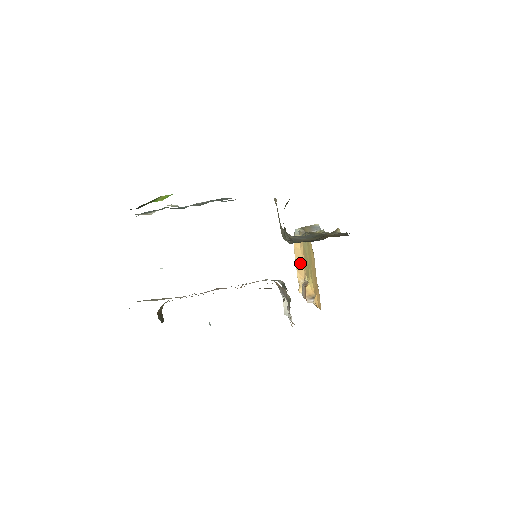
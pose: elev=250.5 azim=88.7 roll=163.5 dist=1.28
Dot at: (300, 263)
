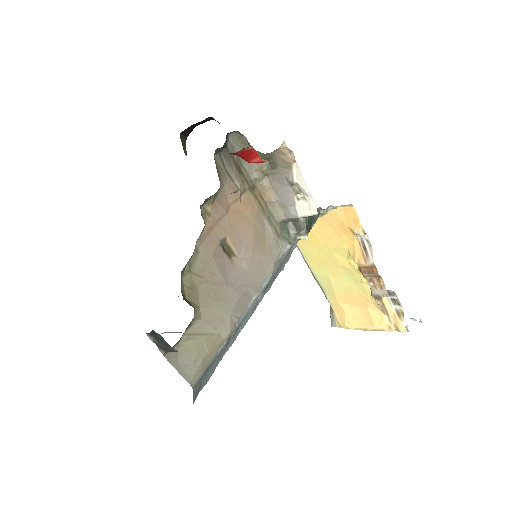
Dot at: (362, 317)
